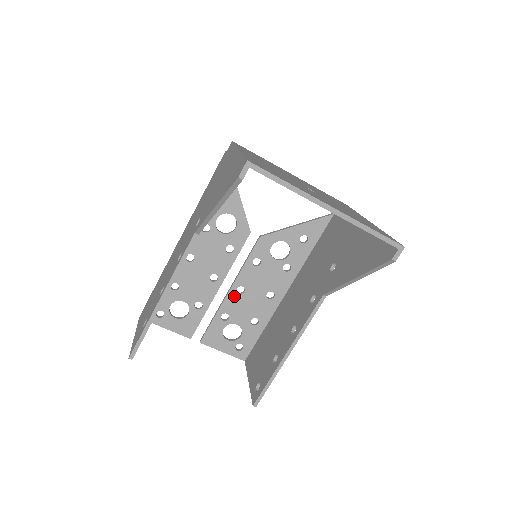
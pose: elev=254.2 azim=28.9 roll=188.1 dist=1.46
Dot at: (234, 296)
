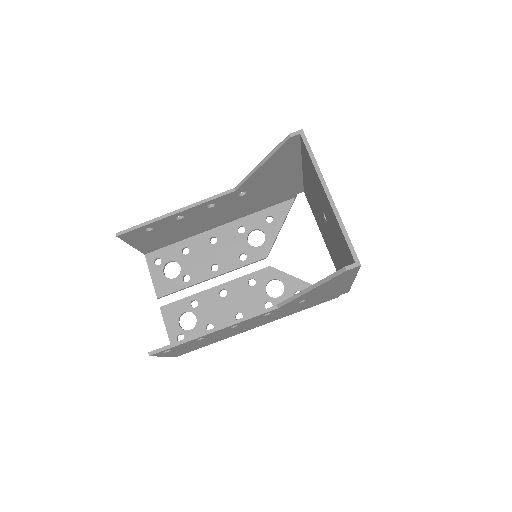
Dot at: (215, 293)
